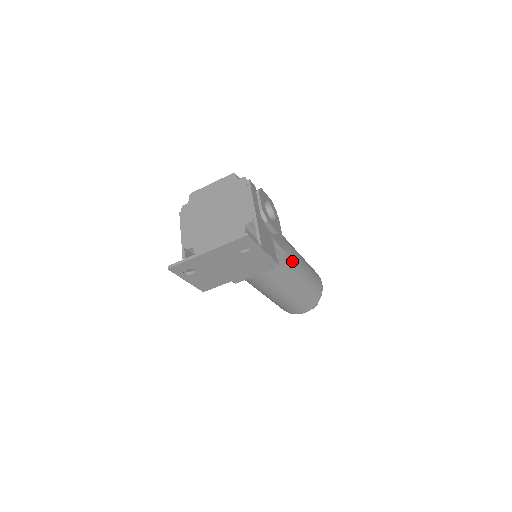
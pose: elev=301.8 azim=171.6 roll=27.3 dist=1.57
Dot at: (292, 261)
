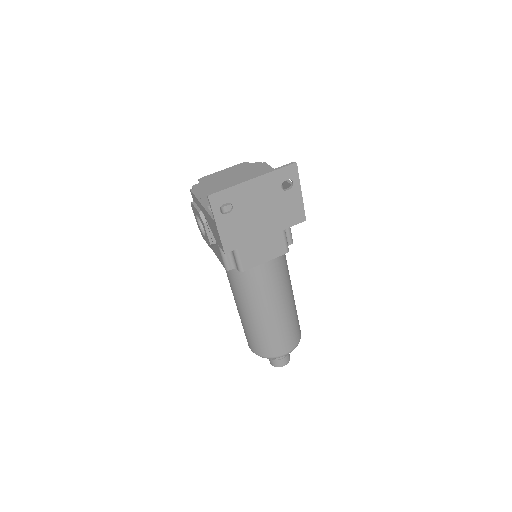
Dot at: occluded
